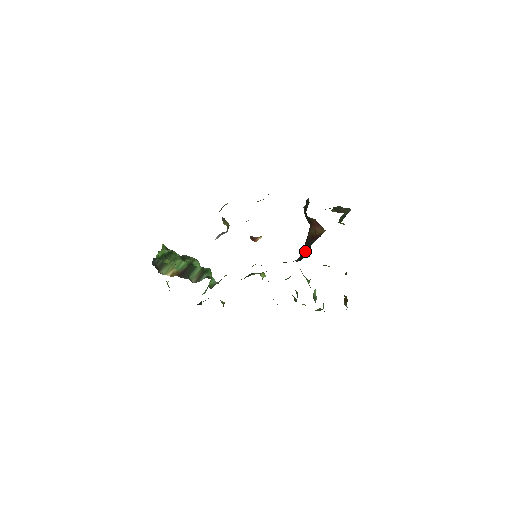
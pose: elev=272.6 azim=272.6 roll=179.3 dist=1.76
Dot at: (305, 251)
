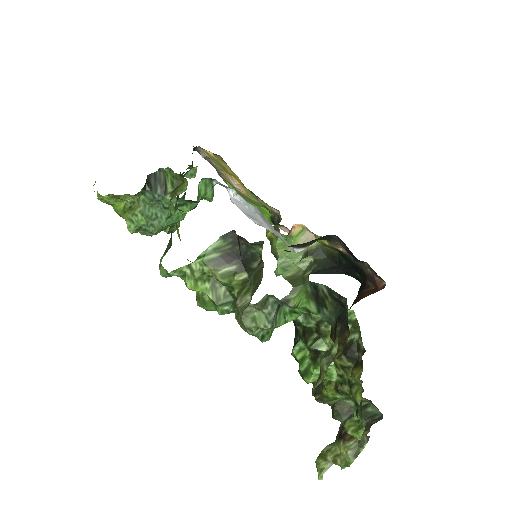
Dot at: occluded
